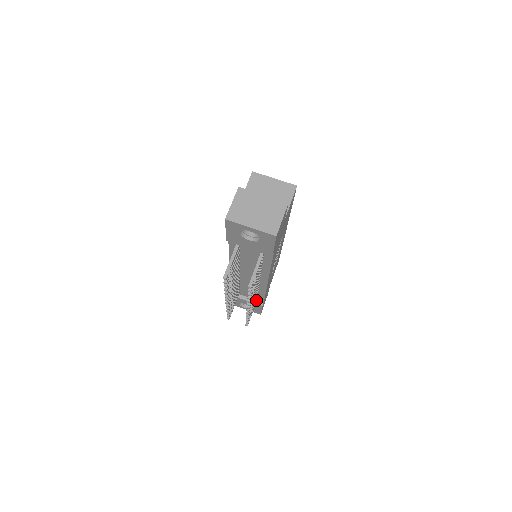
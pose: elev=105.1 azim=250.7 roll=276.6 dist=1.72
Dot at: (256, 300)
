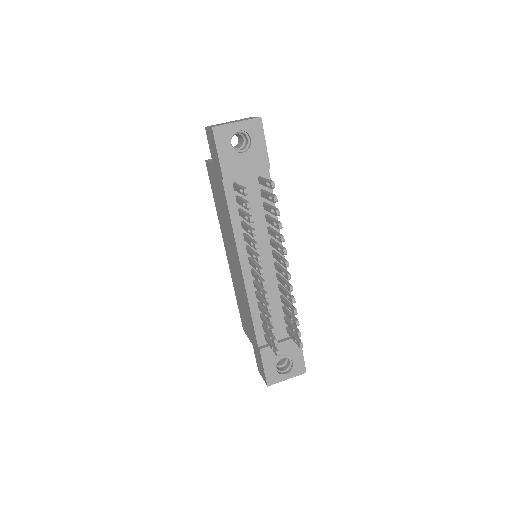
Dot at: (289, 328)
